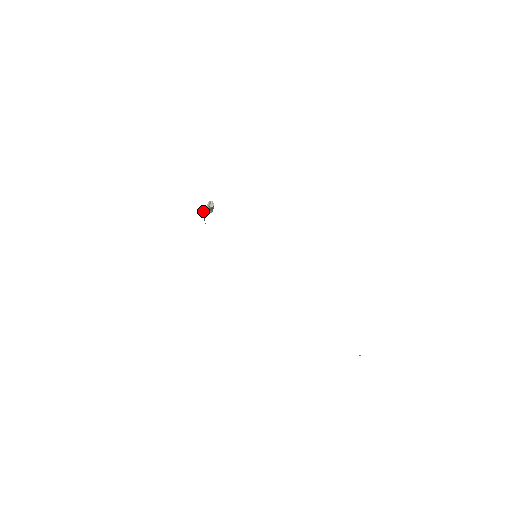
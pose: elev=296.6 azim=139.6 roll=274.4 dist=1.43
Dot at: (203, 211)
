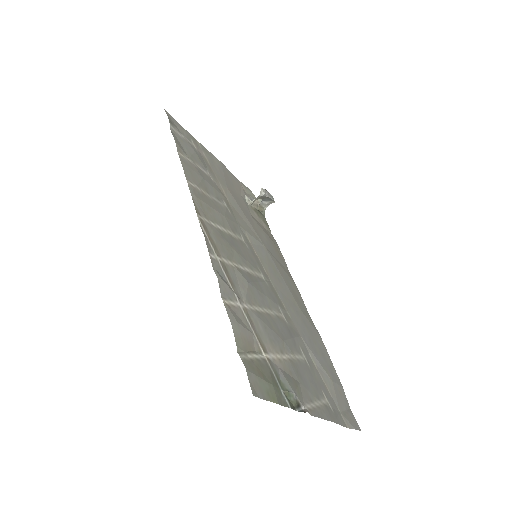
Dot at: (250, 200)
